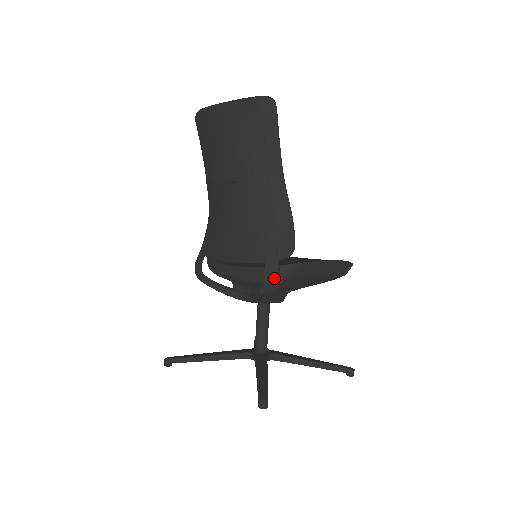
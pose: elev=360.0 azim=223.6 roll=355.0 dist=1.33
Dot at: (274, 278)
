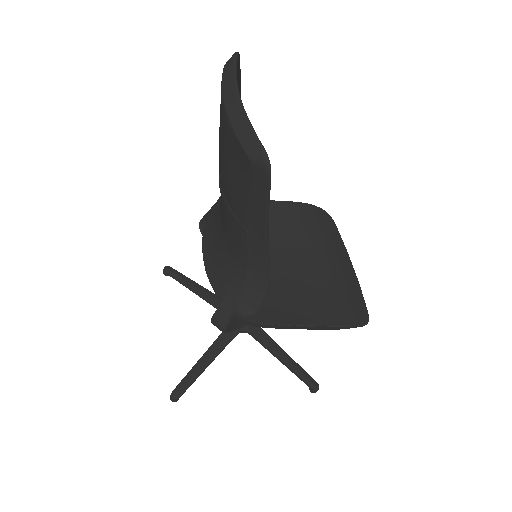
Dot at: (220, 325)
